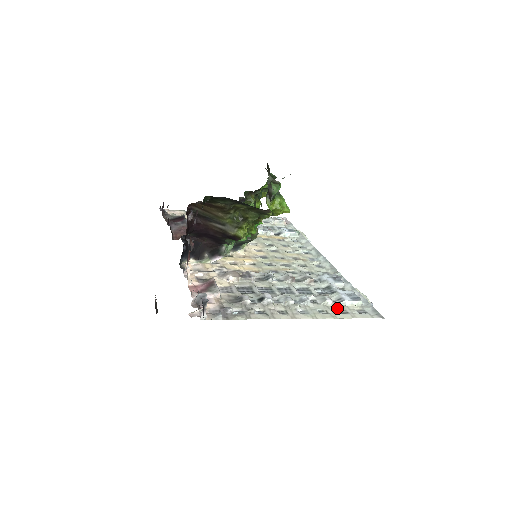
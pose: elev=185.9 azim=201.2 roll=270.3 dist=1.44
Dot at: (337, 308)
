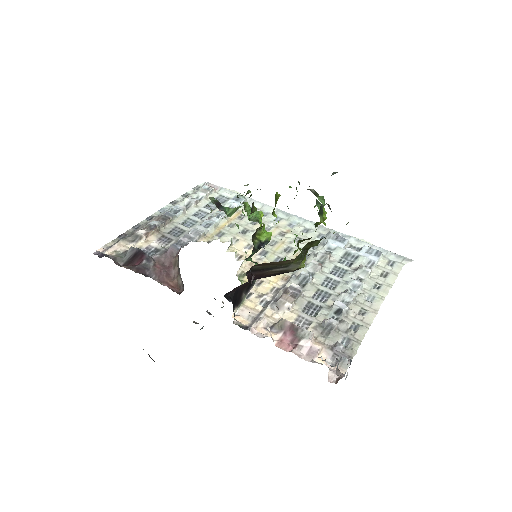
Dot at: (378, 273)
